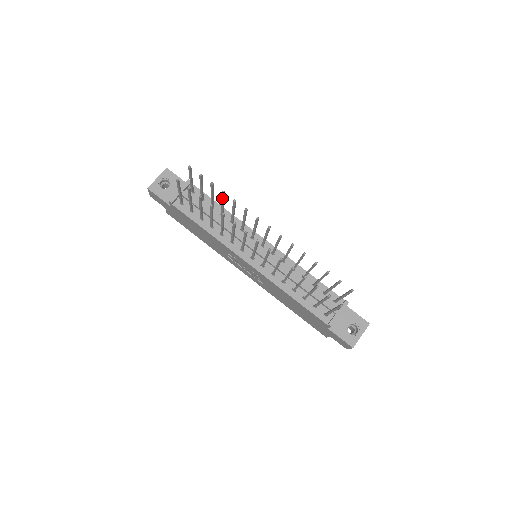
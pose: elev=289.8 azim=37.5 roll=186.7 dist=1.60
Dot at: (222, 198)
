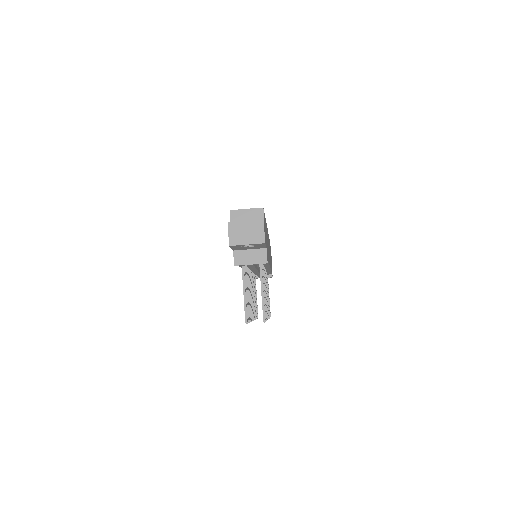
Dot at: occluded
